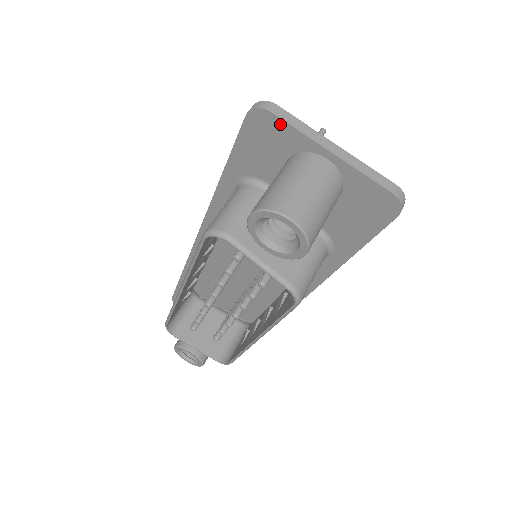
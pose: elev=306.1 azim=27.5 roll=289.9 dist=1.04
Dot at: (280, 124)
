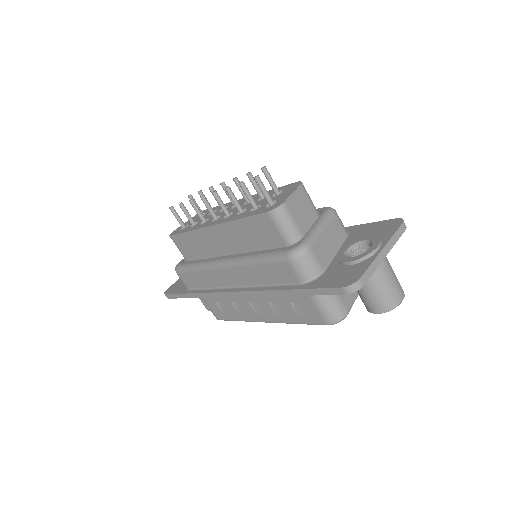
Dot at: (365, 279)
